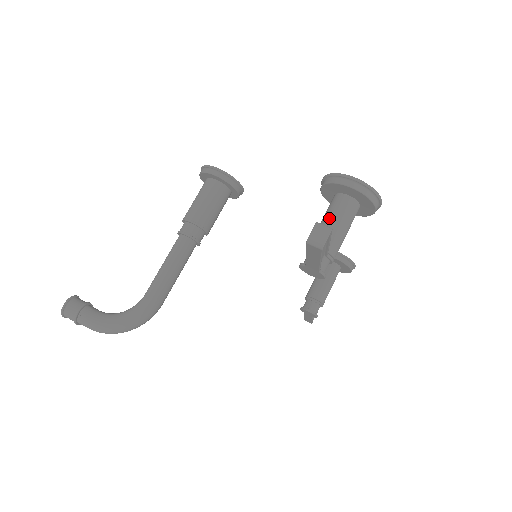
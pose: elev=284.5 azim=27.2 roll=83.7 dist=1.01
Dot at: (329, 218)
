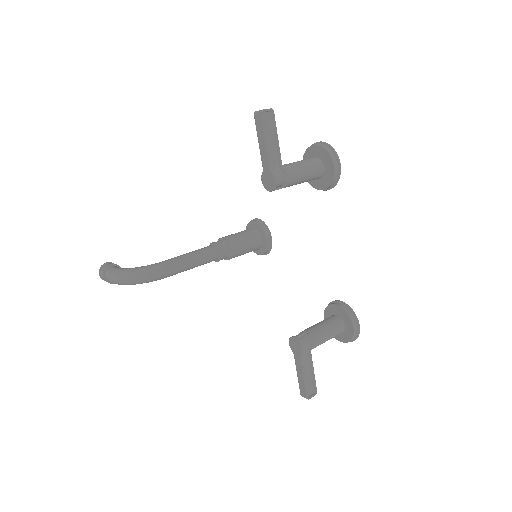
Dot at: occluded
